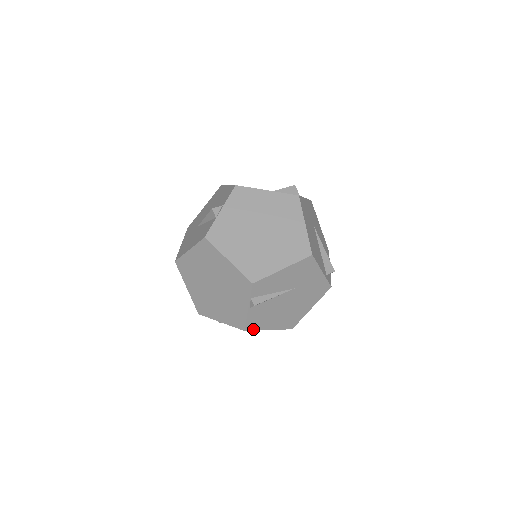
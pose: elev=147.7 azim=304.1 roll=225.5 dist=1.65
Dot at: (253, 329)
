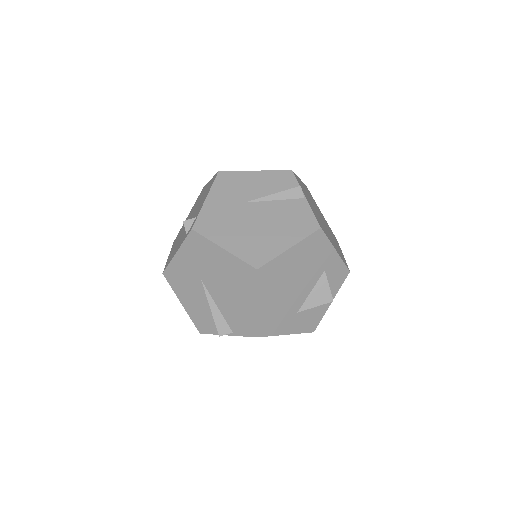
Dot at: occluded
